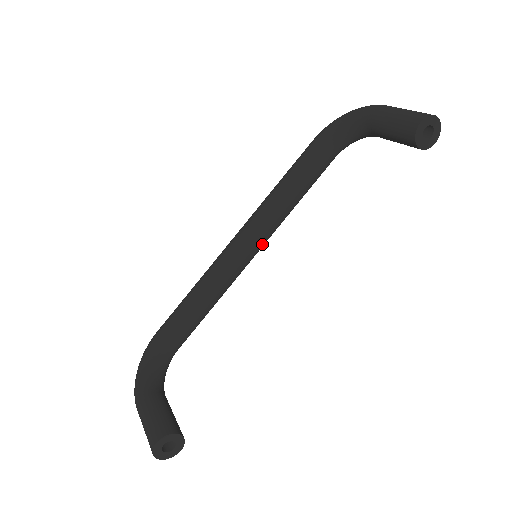
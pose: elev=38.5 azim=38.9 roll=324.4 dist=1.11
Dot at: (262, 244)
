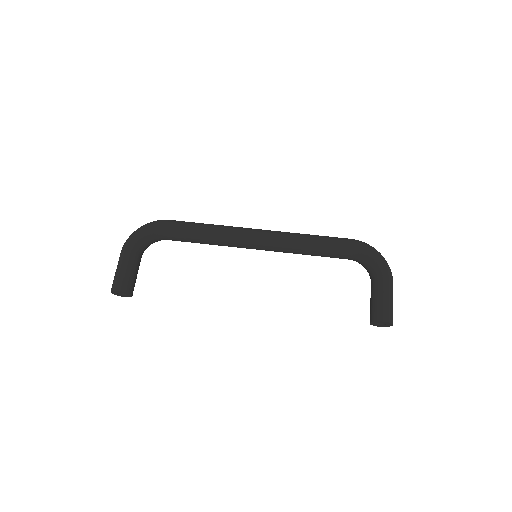
Dot at: (266, 250)
